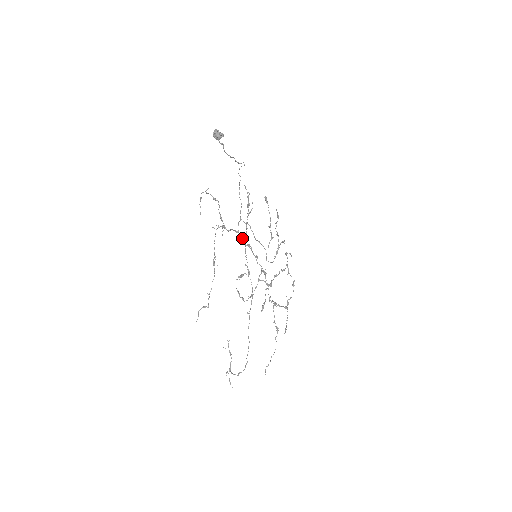
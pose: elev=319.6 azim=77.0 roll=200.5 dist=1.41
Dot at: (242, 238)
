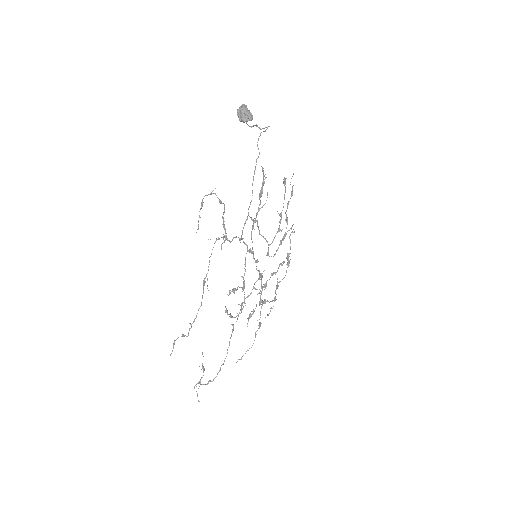
Dot at: occluded
